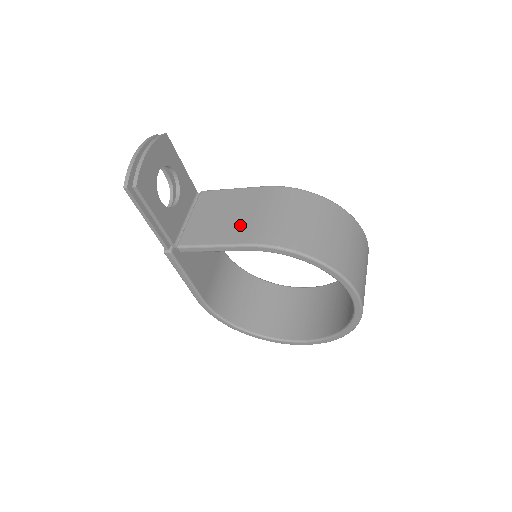
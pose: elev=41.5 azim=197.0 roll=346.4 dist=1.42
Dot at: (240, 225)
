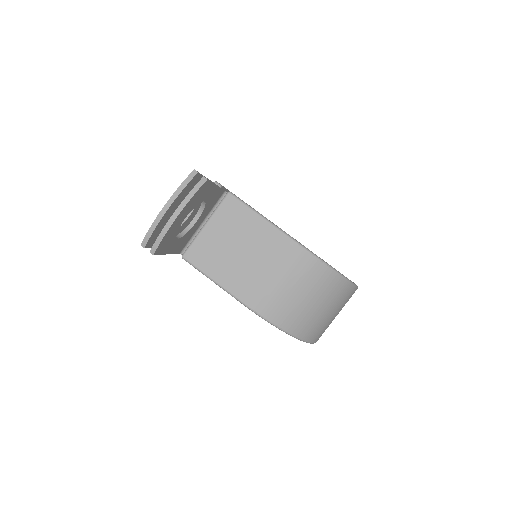
Dot at: (246, 274)
